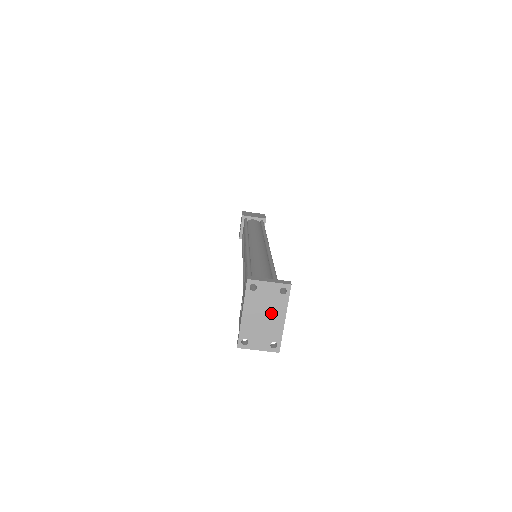
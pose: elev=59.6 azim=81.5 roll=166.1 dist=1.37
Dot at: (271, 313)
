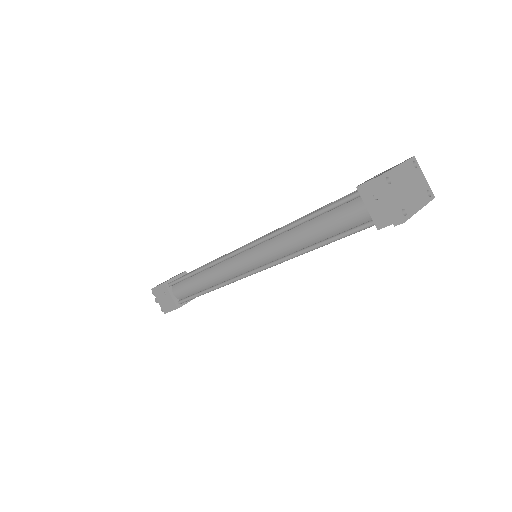
Dot at: (415, 192)
